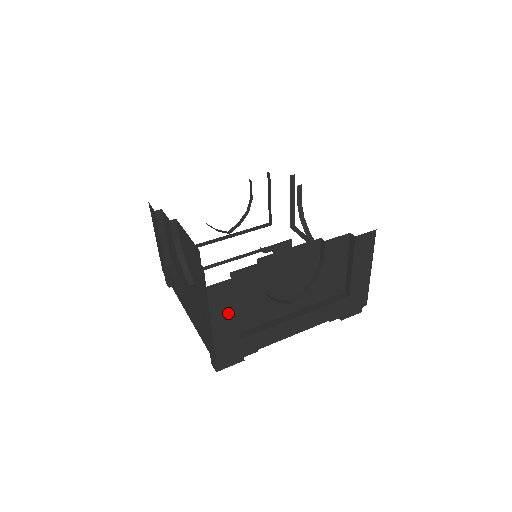
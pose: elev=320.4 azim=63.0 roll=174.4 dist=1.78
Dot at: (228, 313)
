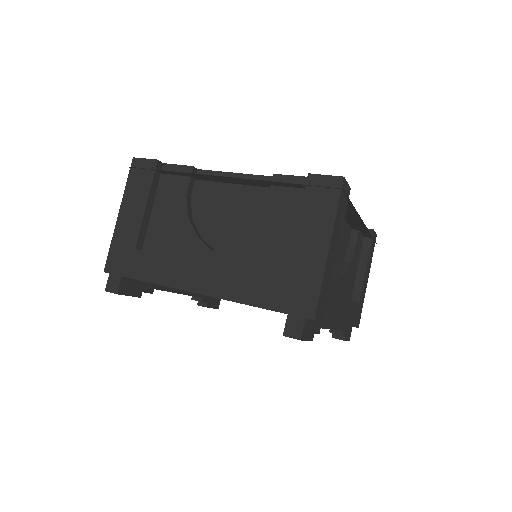
Dot at: (338, 235)
